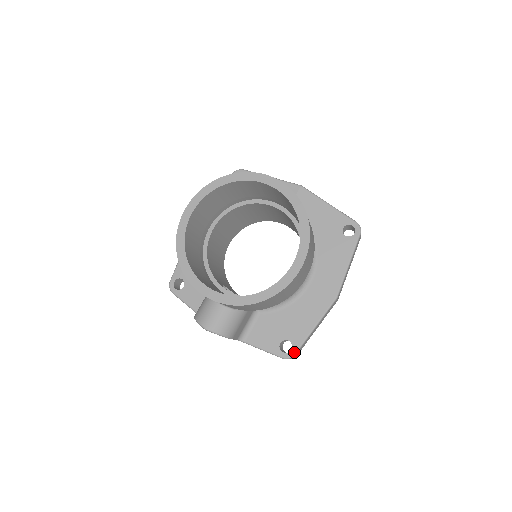
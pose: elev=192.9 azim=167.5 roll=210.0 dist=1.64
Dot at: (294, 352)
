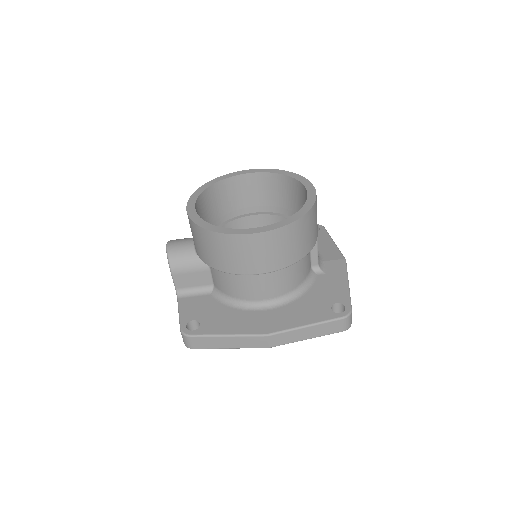
Dot at: (192, 333)
